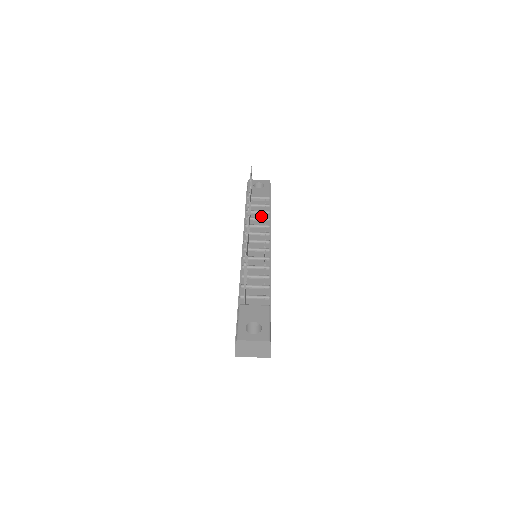
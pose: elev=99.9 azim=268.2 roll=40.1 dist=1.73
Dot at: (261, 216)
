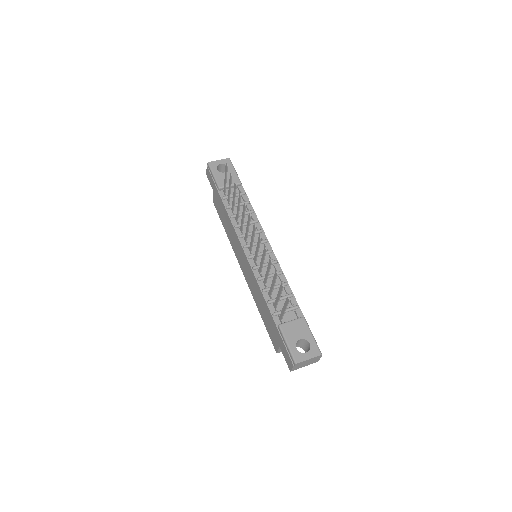
Dot at: occluded
